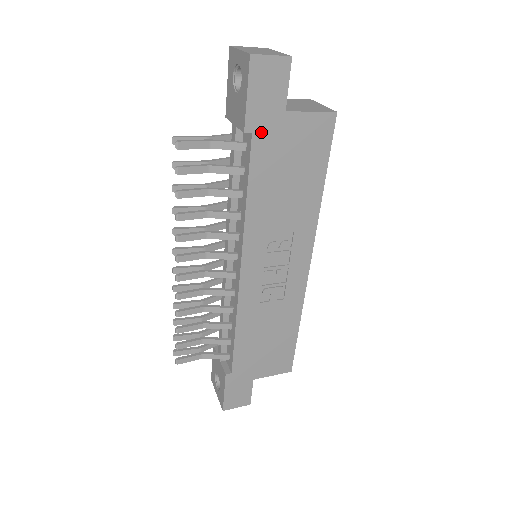
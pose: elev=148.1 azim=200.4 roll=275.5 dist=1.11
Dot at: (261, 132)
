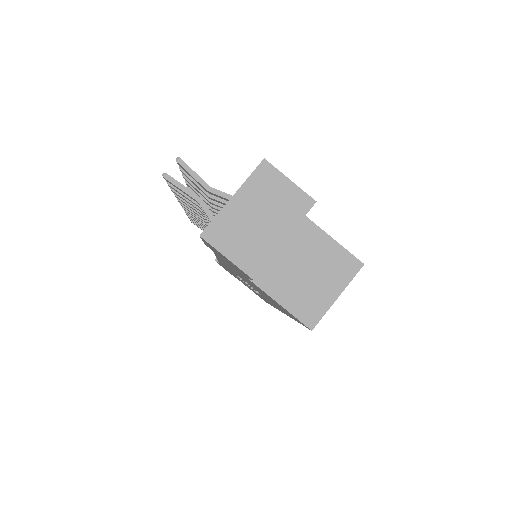
Dot at: (223, 259)
